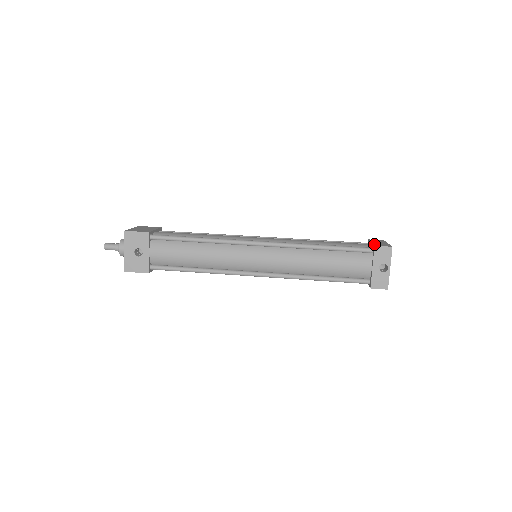
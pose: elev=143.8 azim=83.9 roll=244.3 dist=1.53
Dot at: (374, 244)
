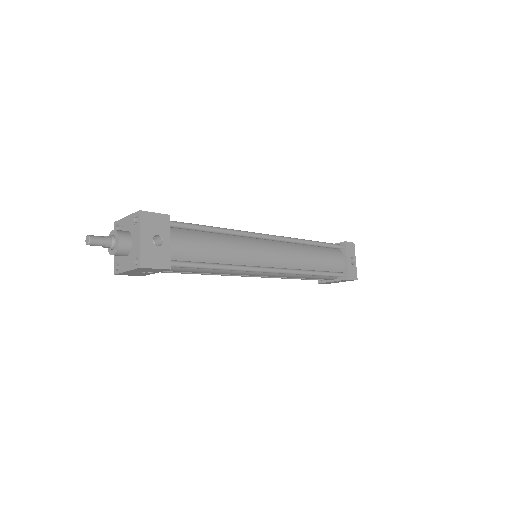
Dot at: (340, 242)
